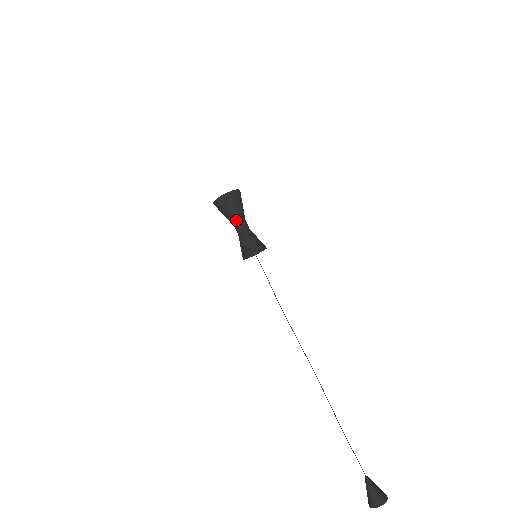
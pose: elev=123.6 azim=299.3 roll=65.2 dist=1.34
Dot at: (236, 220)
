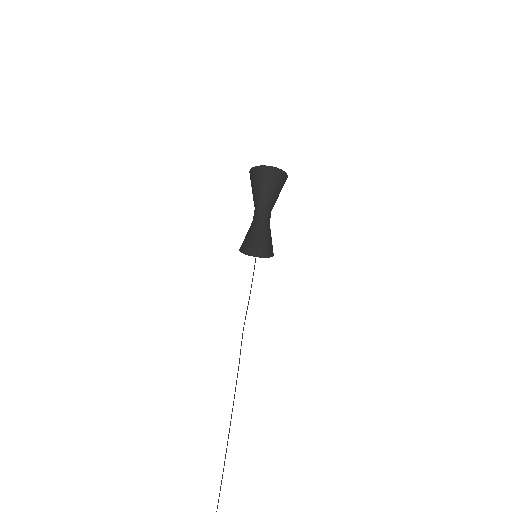
Dot at: (256, 203)
